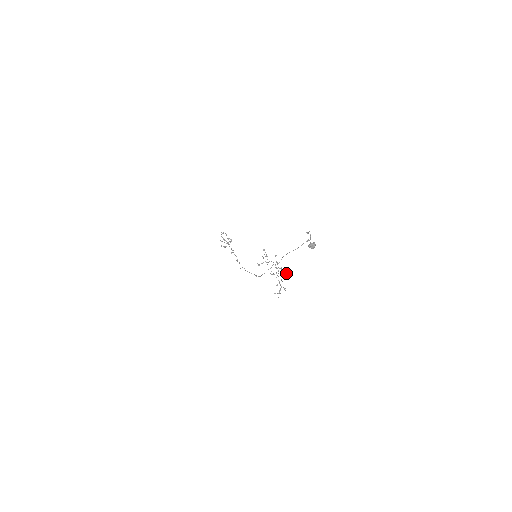
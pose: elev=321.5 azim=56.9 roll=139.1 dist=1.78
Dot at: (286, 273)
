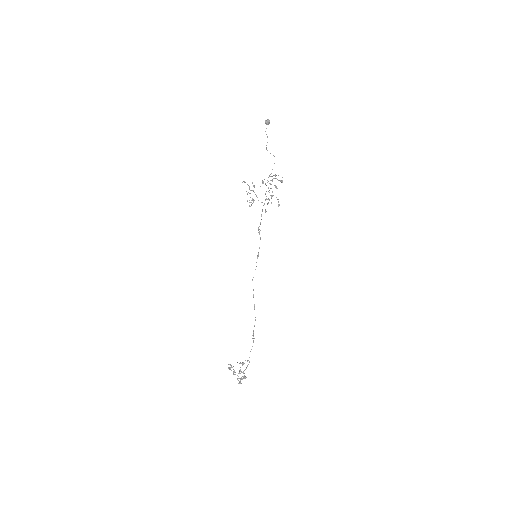
Dot at: occluded
